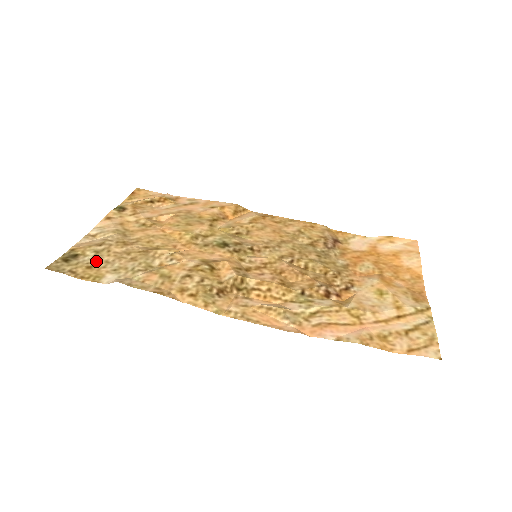
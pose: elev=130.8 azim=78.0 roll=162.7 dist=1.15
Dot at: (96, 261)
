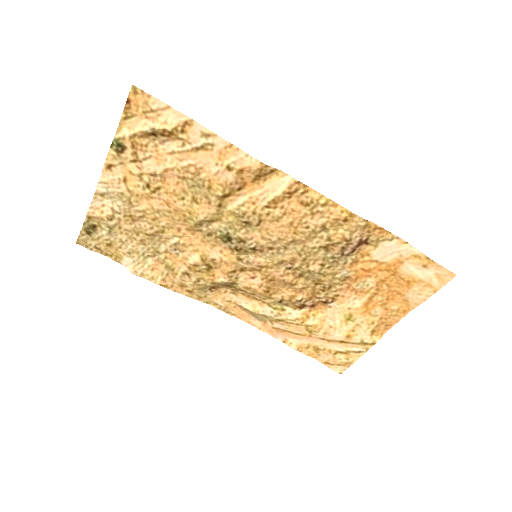
Dot at: (112, 238)
